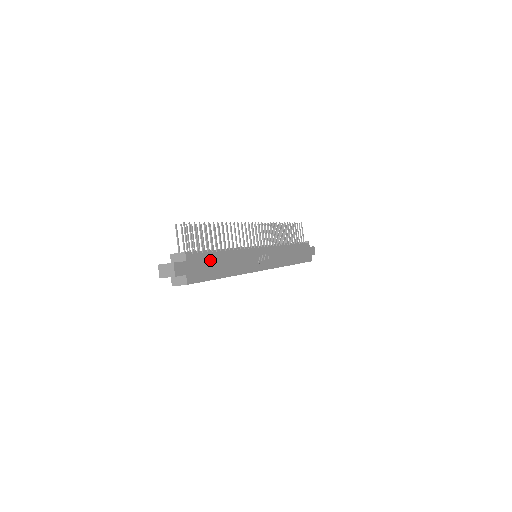
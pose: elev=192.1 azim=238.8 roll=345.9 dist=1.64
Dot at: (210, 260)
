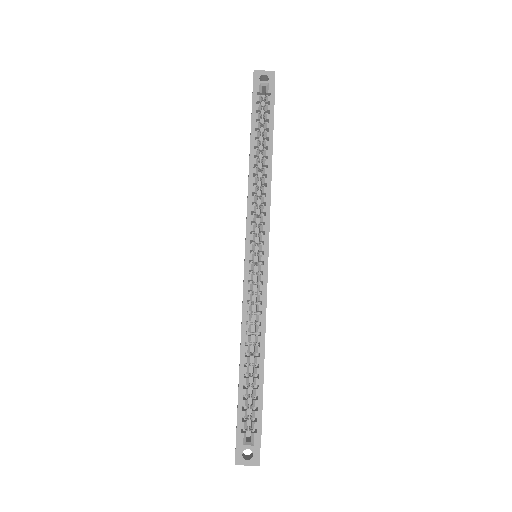
Dot at: occluded
